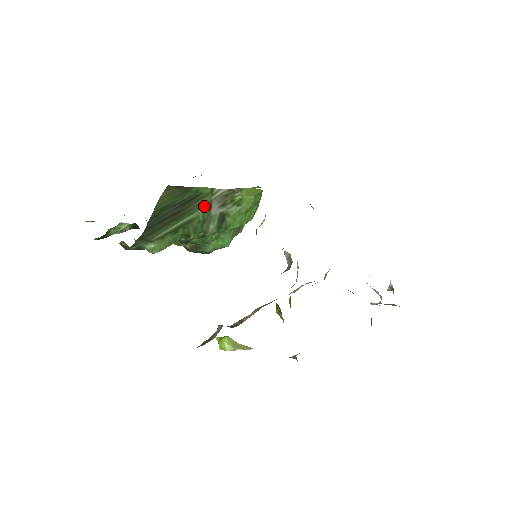
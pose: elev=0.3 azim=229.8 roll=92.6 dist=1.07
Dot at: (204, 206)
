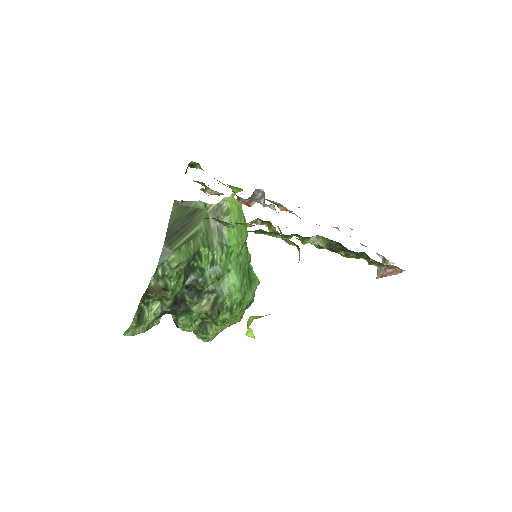
Dot at: (204, 219)
